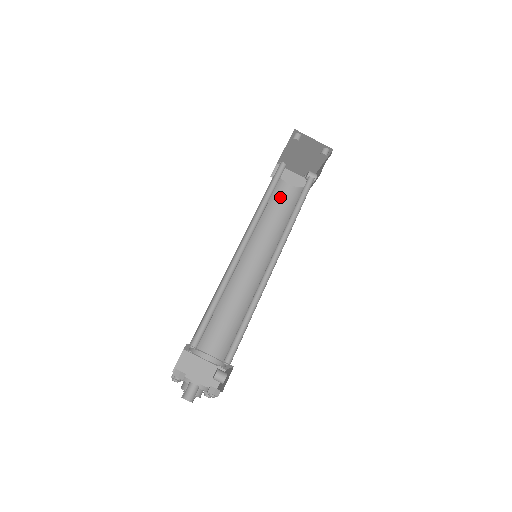
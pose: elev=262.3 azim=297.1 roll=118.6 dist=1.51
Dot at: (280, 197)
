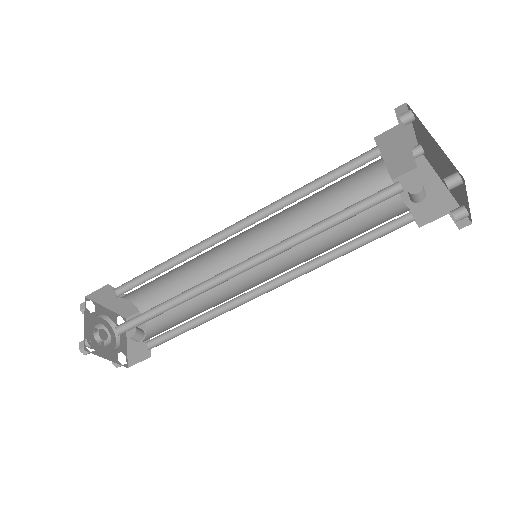
Dot at: (356, 177)
